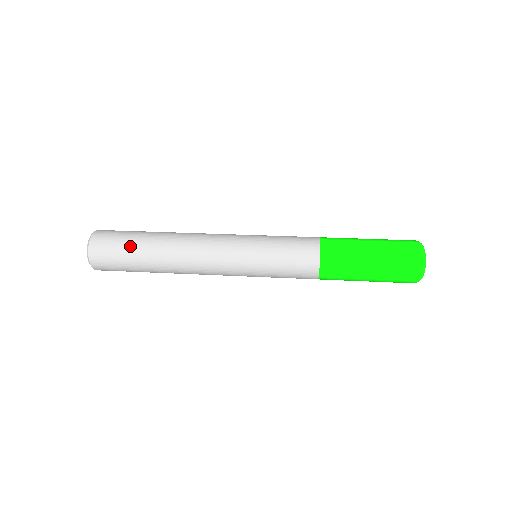
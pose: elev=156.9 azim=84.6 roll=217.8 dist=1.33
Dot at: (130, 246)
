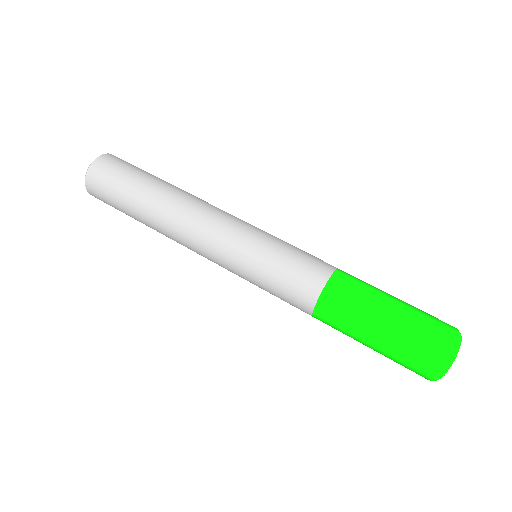
Dot at: (127, 185)
